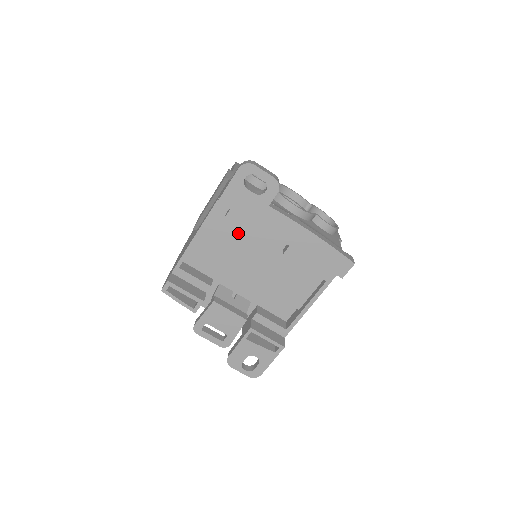
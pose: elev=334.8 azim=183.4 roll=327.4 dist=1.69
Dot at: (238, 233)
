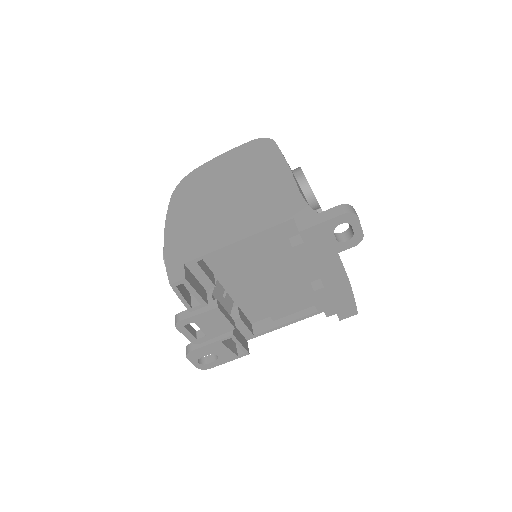
Dot at: (276, 249)
